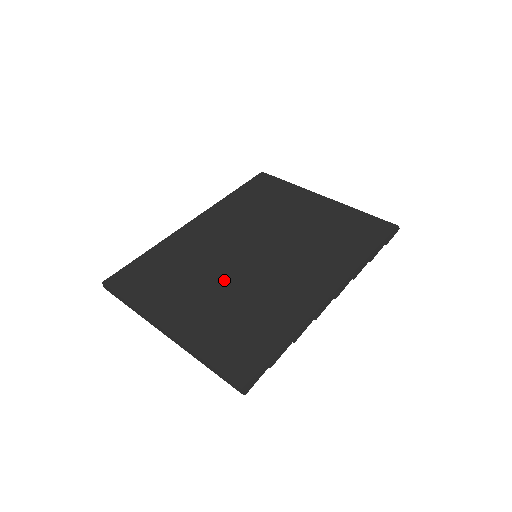
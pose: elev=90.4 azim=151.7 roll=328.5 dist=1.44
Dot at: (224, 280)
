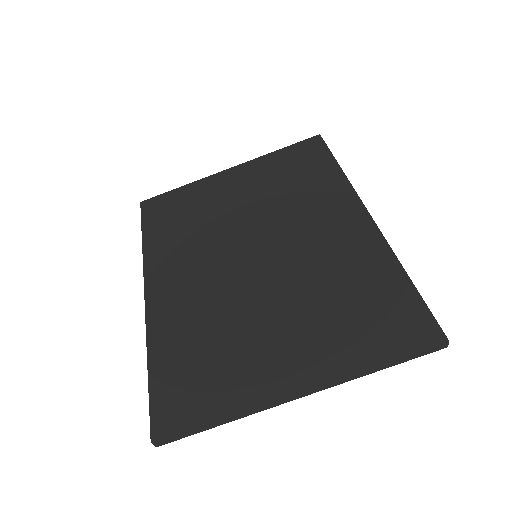
Dot at: (270, 296)
